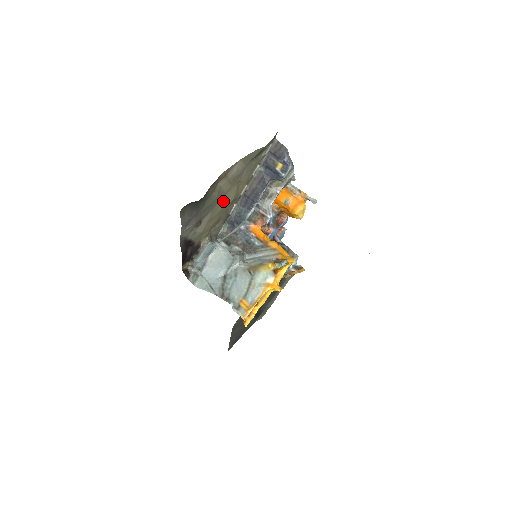
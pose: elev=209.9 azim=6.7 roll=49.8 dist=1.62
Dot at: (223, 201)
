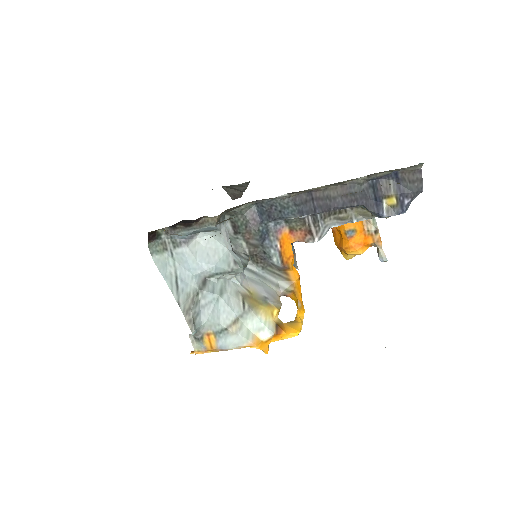
Dot at: occluded
